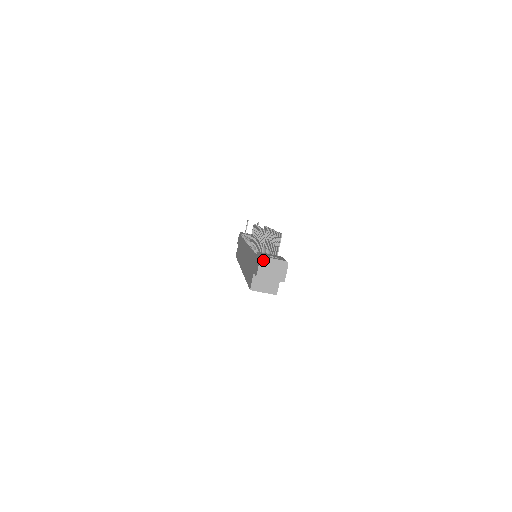
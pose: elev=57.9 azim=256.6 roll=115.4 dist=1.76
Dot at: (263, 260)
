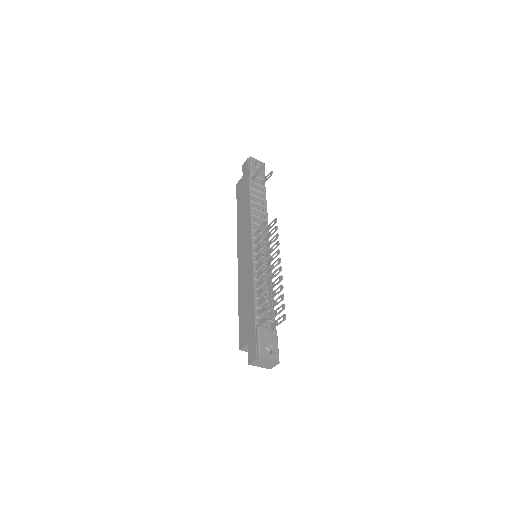
Dot at: (259, 359)
